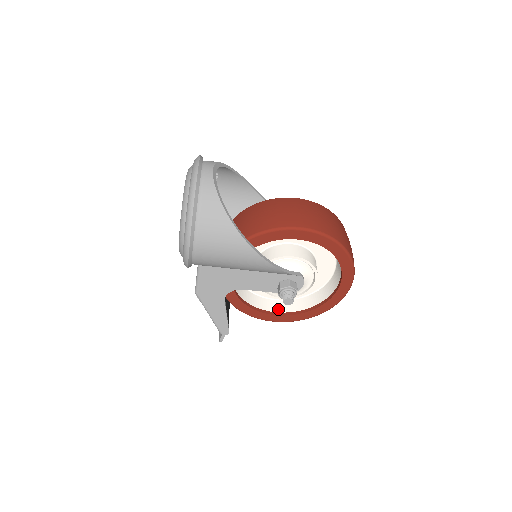
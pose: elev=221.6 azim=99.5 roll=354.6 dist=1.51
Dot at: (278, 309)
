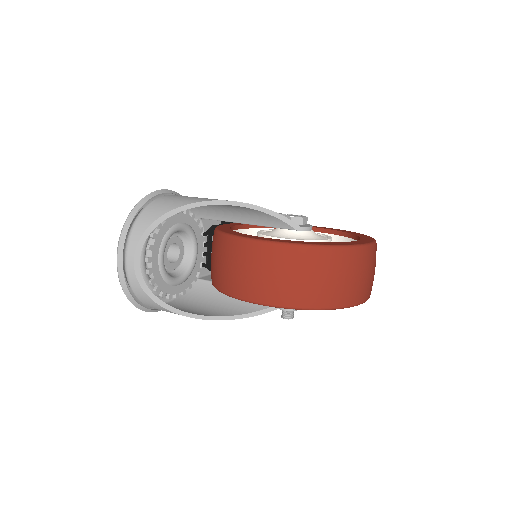
Dot at: occluded
